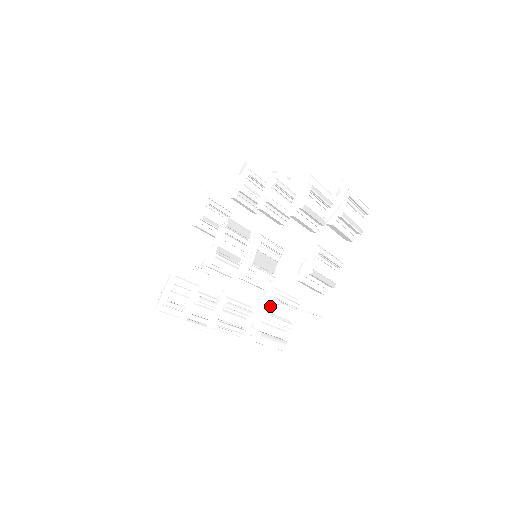
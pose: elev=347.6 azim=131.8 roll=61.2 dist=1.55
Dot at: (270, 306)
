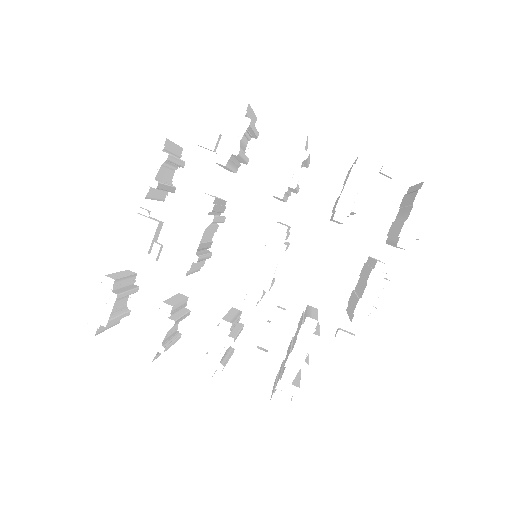
Dot at: (305, 349)
